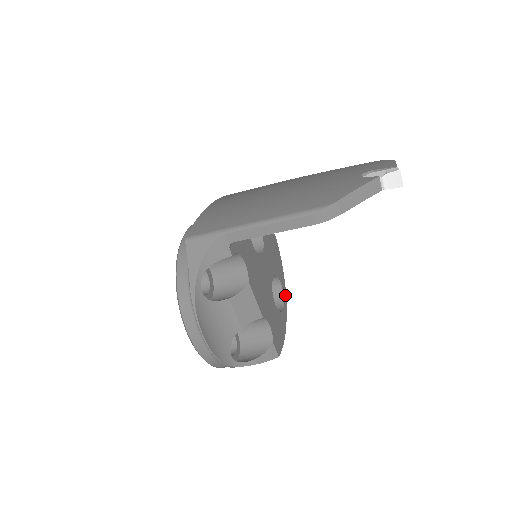
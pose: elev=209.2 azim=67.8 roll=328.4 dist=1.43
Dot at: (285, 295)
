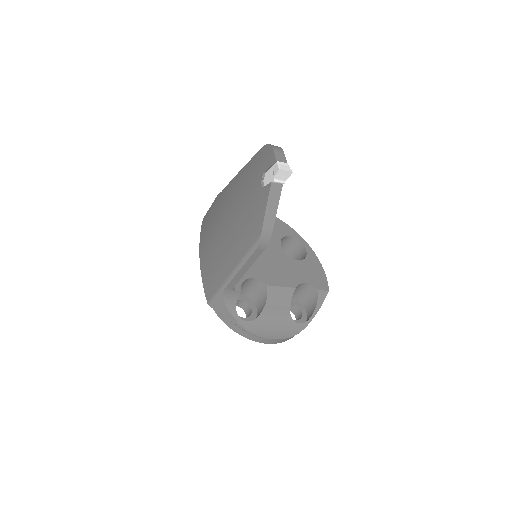
Dot at: (300, 237)
